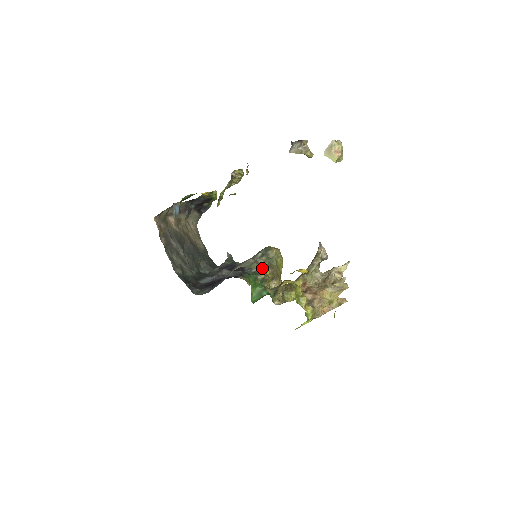
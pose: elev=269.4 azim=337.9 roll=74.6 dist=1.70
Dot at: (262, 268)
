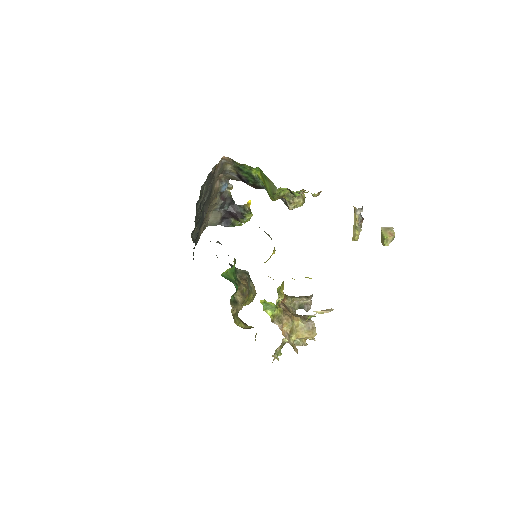
Dot at: occluded
